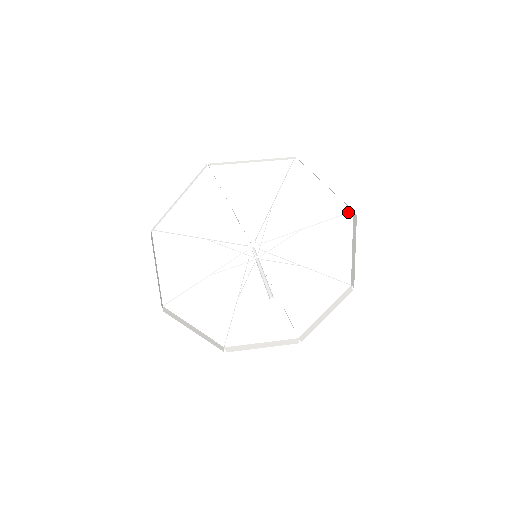
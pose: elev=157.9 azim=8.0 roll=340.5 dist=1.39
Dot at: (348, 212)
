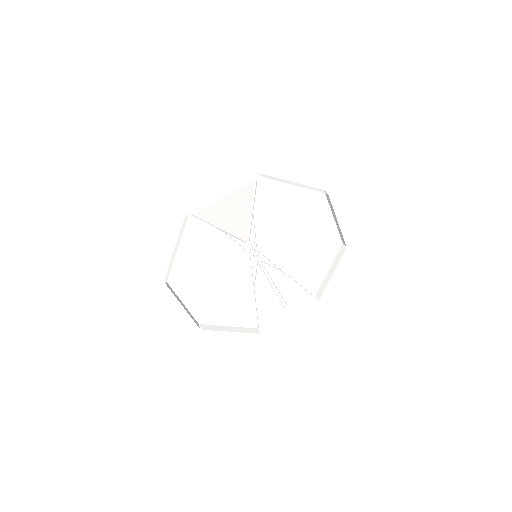
Dot at: (339, 243)
